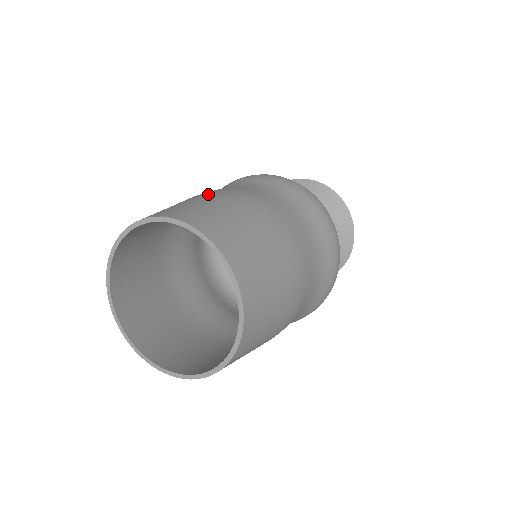
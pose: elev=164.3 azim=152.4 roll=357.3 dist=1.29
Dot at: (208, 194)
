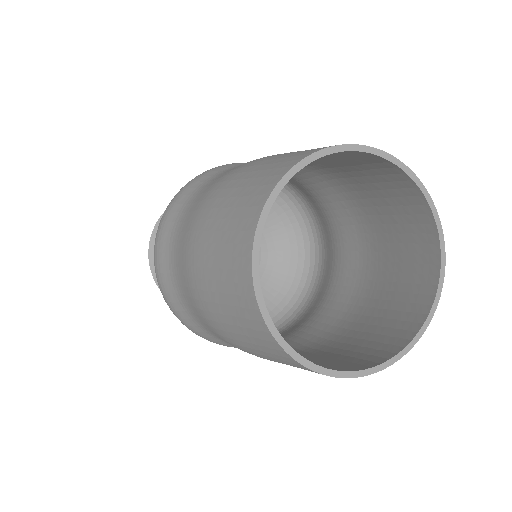
Dot at: occluded
